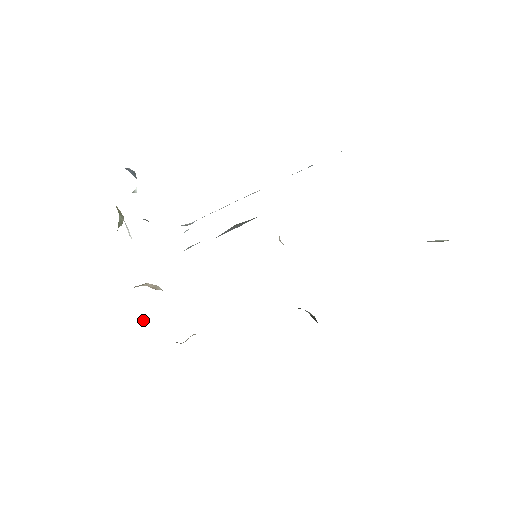
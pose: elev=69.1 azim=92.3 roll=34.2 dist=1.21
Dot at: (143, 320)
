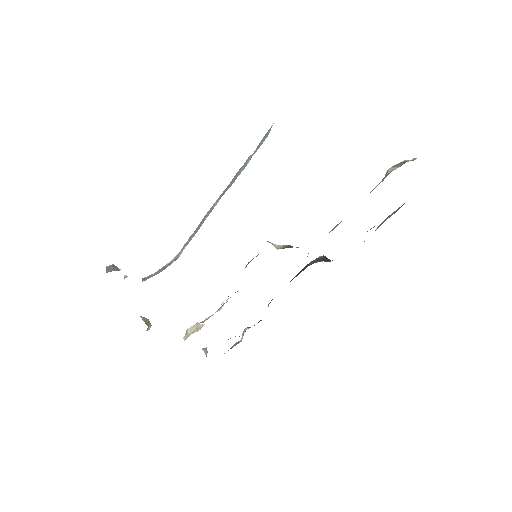
Dot at: (205, 351)
